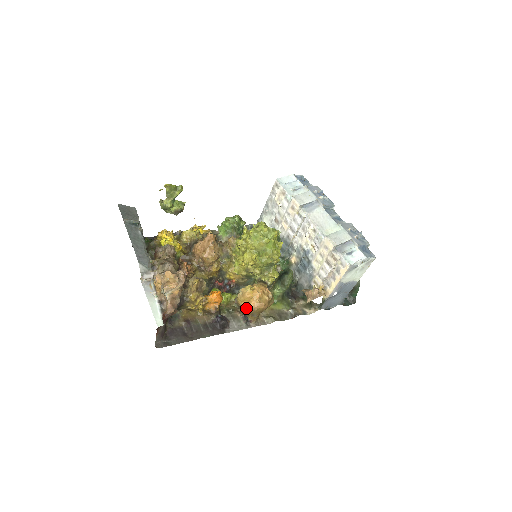
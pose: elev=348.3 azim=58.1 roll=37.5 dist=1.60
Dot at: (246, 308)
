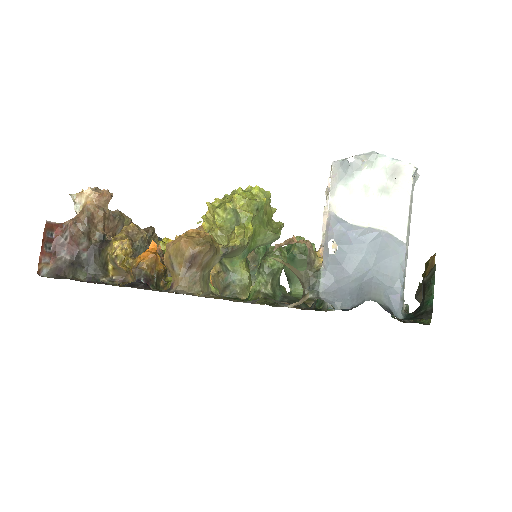
Dot at: (166, 253)
